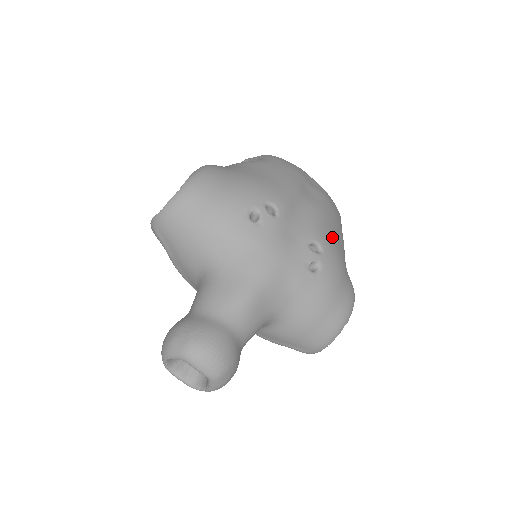
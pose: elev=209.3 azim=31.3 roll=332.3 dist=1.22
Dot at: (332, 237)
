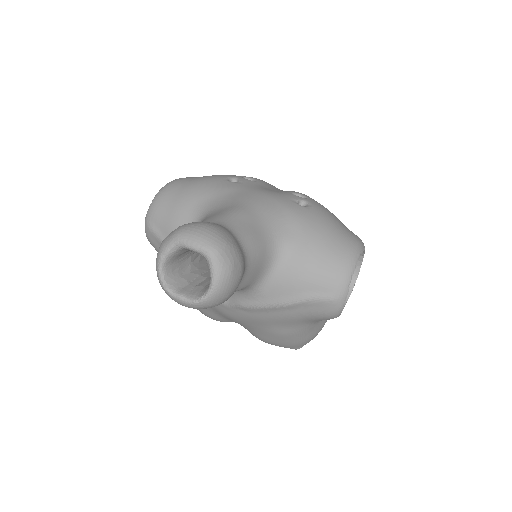
Dot at: occluded
